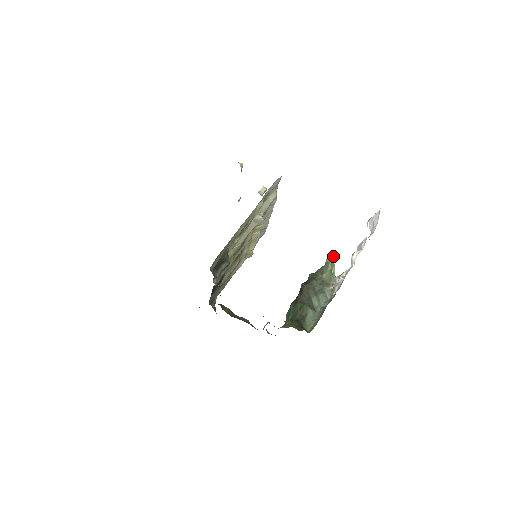
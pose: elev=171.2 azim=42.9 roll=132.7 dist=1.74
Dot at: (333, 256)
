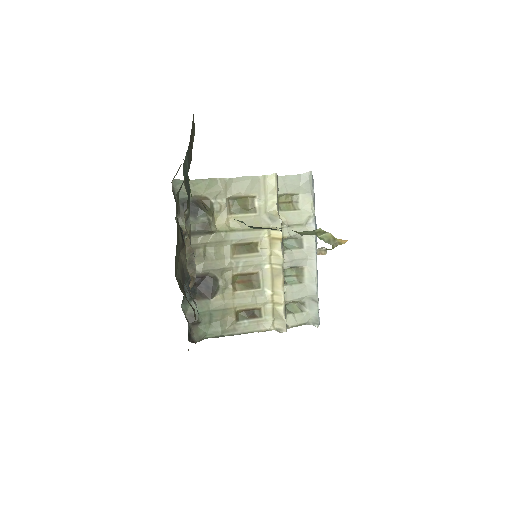
Dot at: (339, 239)
